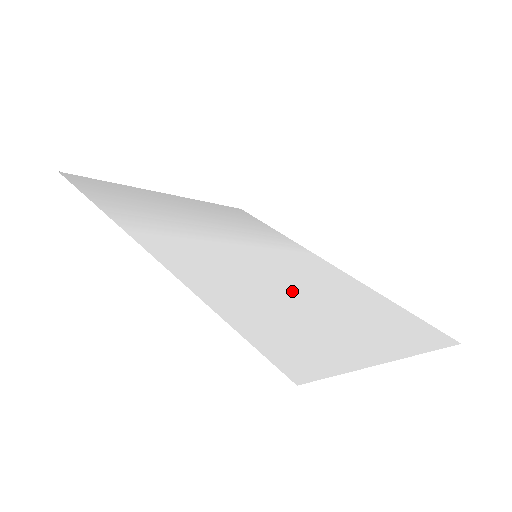
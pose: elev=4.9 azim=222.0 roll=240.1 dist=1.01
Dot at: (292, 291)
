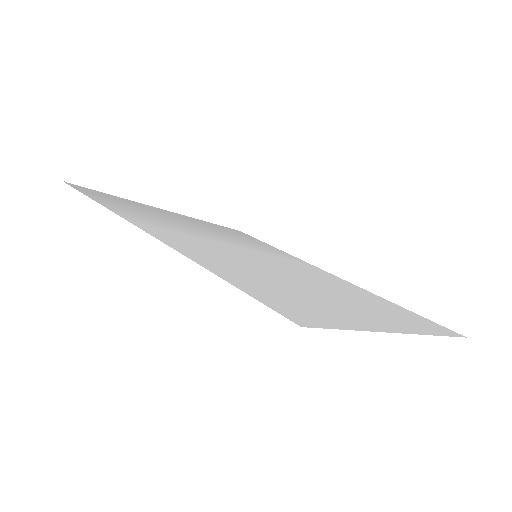
Dot at: (293, 279)
